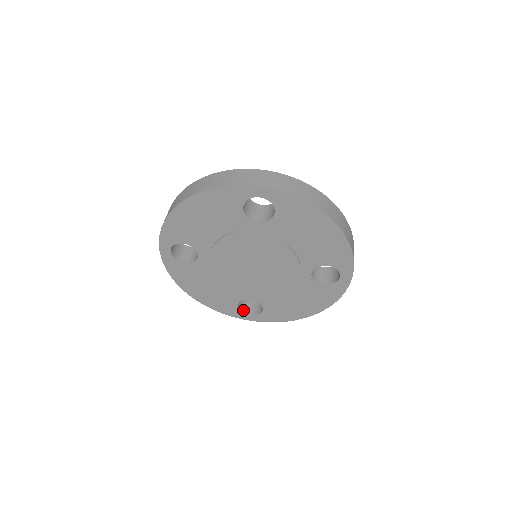
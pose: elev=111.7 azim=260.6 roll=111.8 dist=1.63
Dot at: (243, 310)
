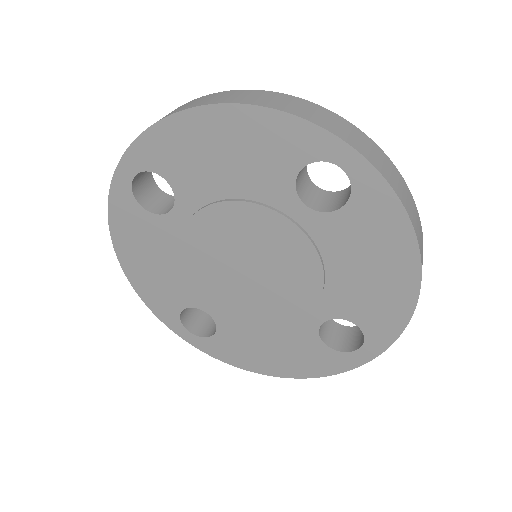
Dot at: (183, 321)
